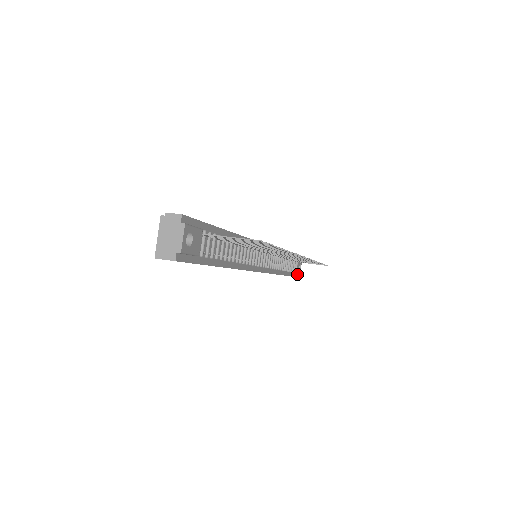
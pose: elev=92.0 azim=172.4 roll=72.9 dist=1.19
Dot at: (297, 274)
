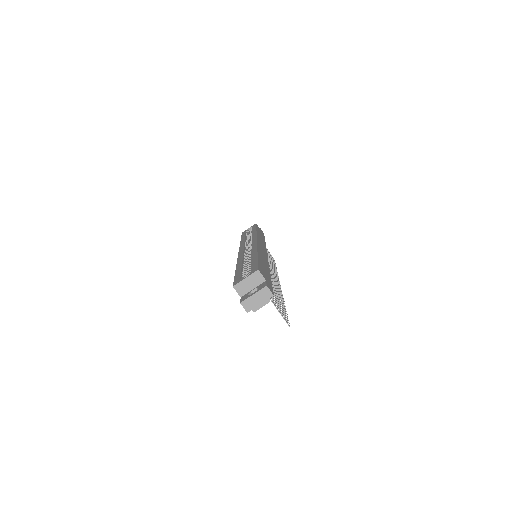
Dot at: occluded
